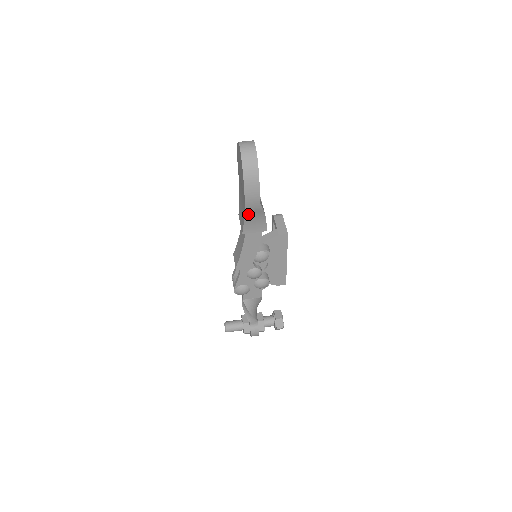
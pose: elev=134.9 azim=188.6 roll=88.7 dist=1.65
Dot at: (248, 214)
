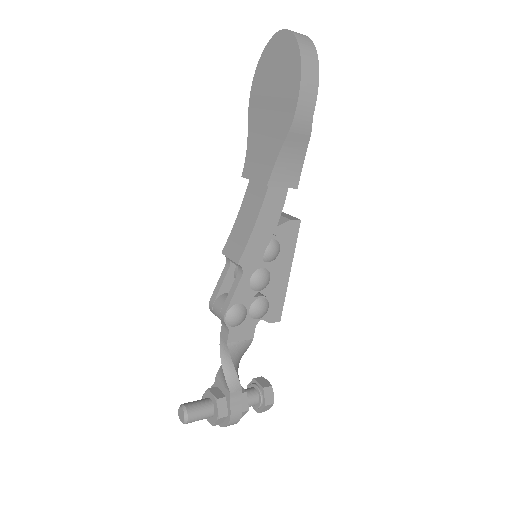
Dot at: (288, 141)
